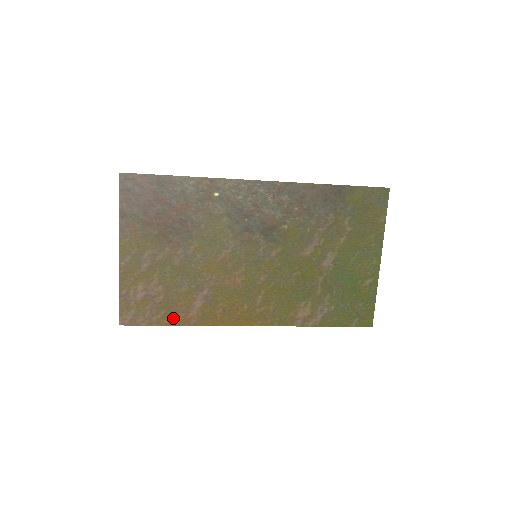
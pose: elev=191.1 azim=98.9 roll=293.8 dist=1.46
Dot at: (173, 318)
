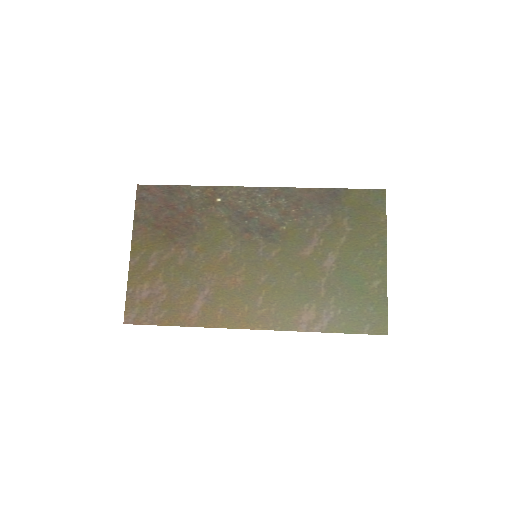
Dot at: (174, 318)
